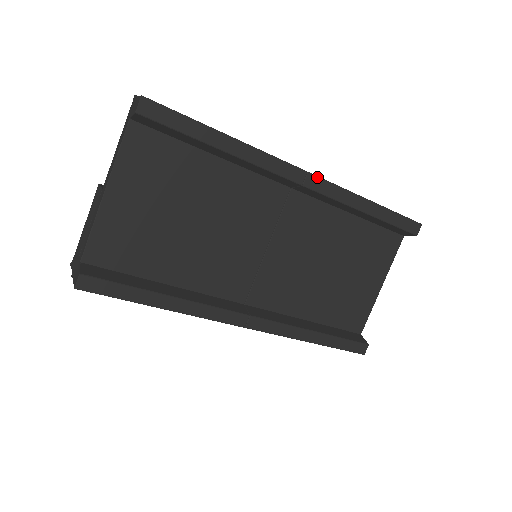
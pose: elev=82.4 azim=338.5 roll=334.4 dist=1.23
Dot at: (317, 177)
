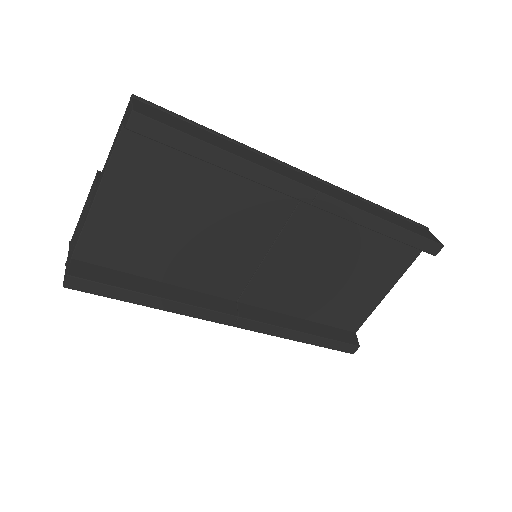
Dot at: (329, 197)
